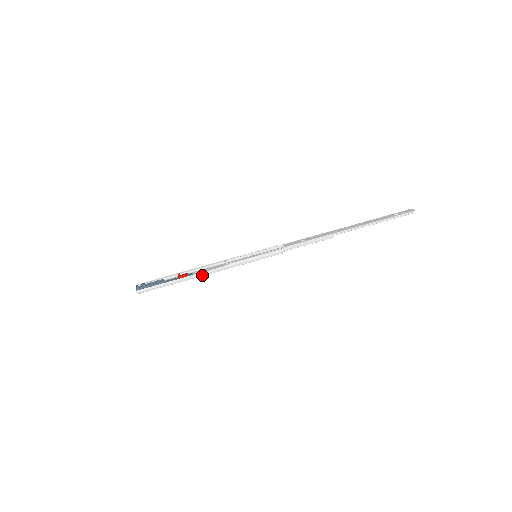
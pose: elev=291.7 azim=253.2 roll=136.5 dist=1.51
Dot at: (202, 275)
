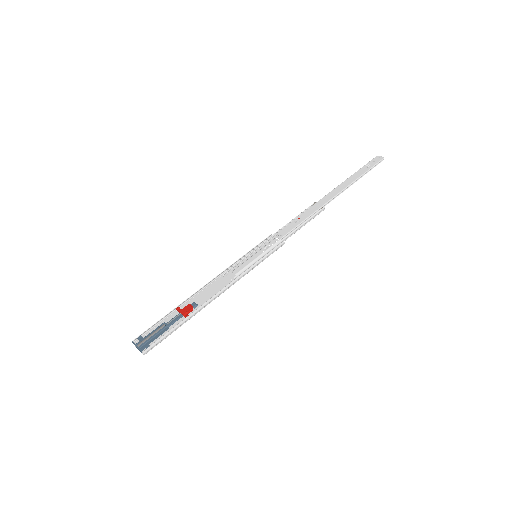
Dot at: (211, 301)
